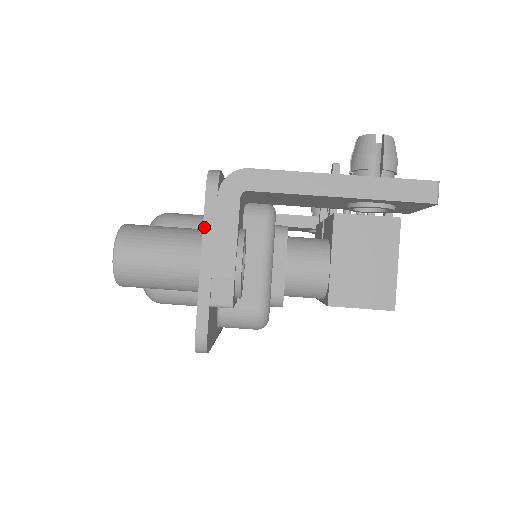
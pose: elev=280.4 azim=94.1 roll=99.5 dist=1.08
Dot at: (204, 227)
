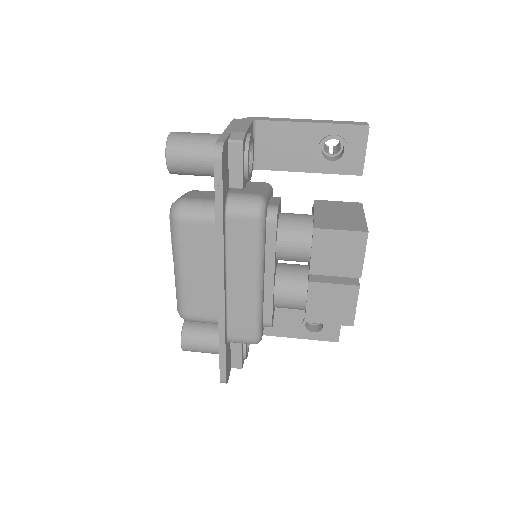
Dot at: (230, 124)
